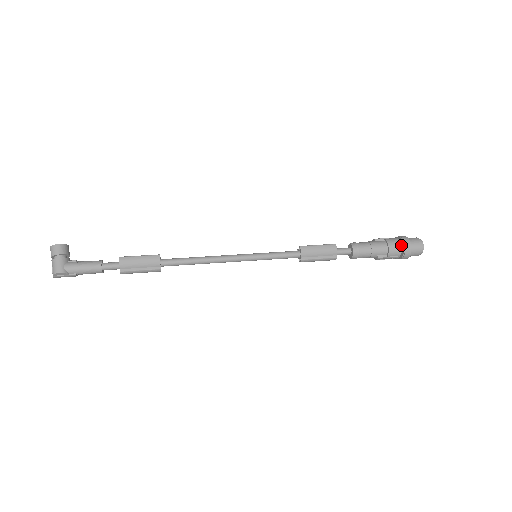
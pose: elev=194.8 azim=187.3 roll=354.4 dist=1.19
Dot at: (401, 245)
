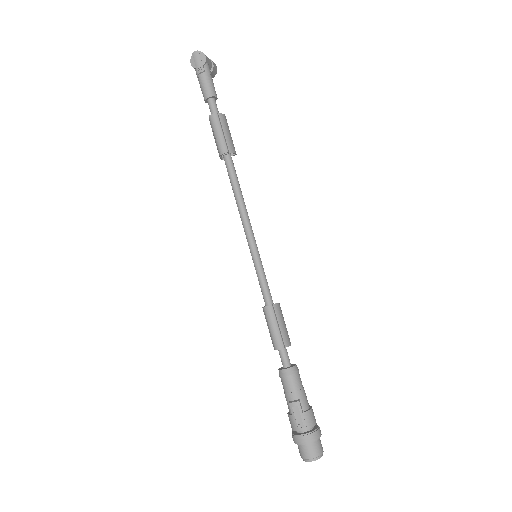
Dot at: (314, 426)
